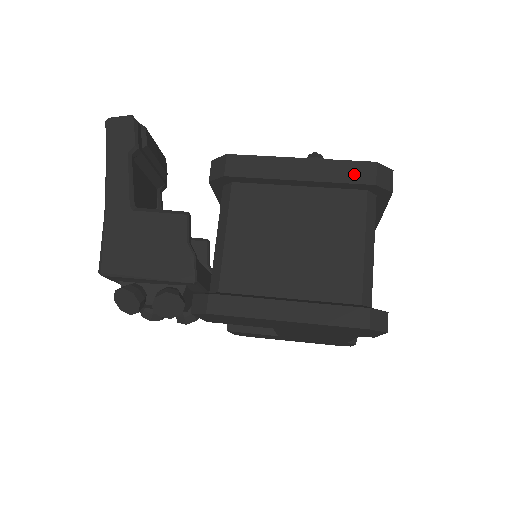
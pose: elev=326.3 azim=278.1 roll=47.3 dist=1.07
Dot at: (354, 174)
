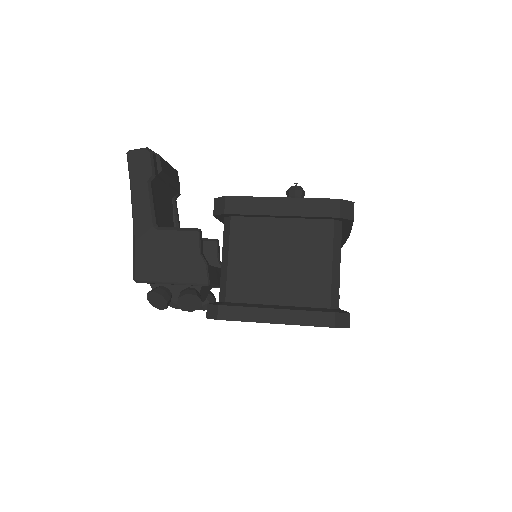
Dot at: (323, 209)
